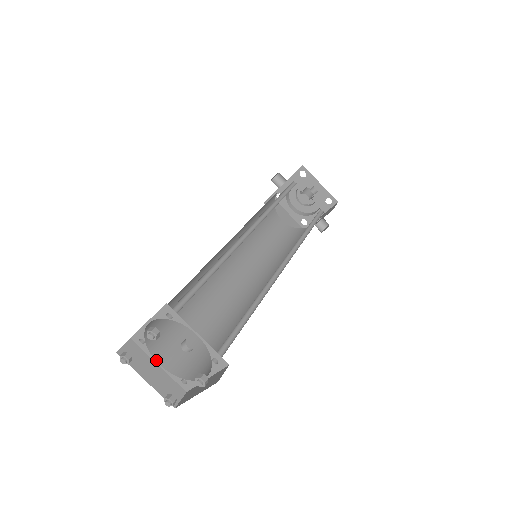
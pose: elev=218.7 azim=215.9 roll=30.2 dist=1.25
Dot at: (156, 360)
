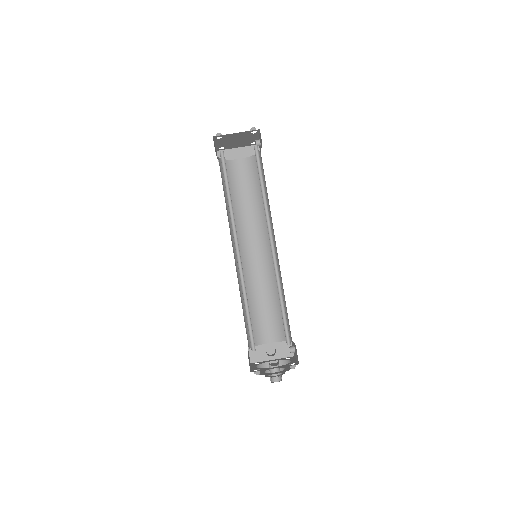
Dot at: (218, 157)
